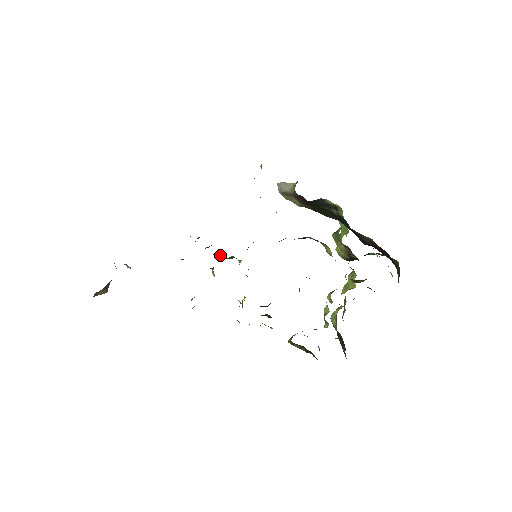
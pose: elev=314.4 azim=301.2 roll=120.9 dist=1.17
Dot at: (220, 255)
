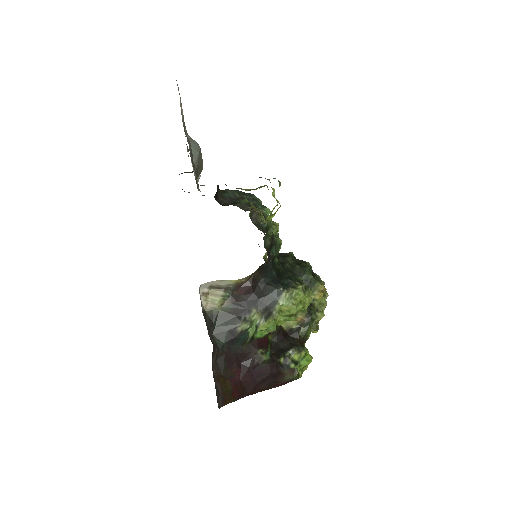
Dot at: (254, 220)
